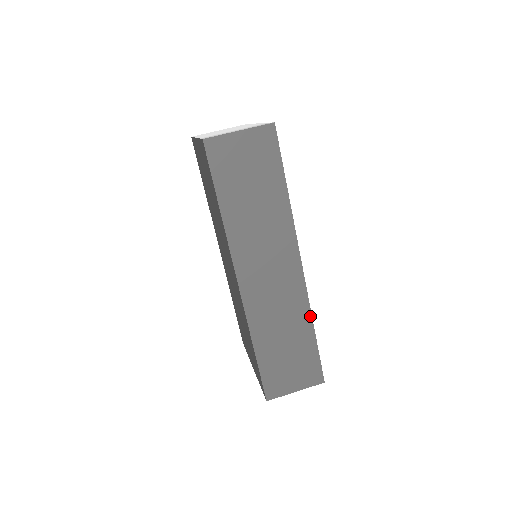
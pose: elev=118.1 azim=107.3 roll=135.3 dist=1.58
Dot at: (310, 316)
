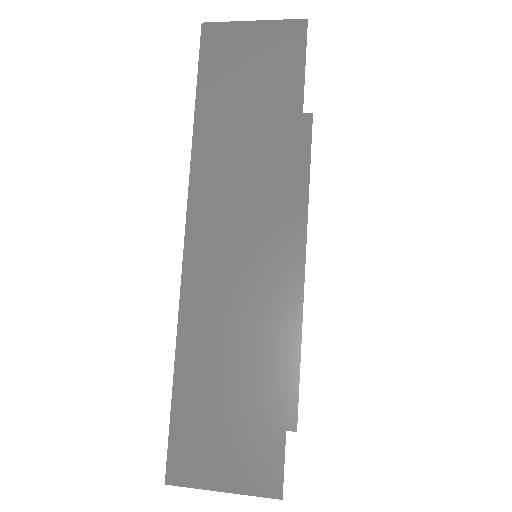
Dot at: (287, 345)
